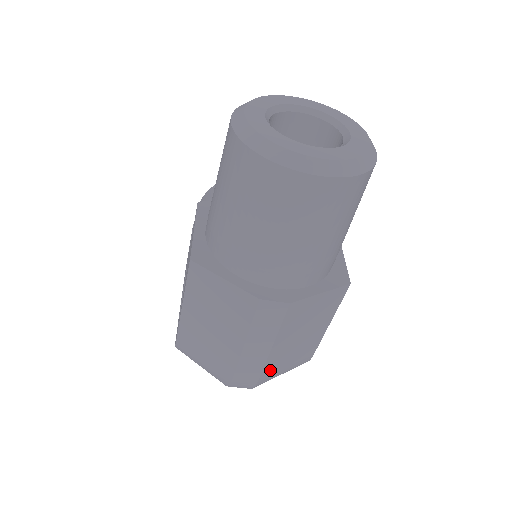
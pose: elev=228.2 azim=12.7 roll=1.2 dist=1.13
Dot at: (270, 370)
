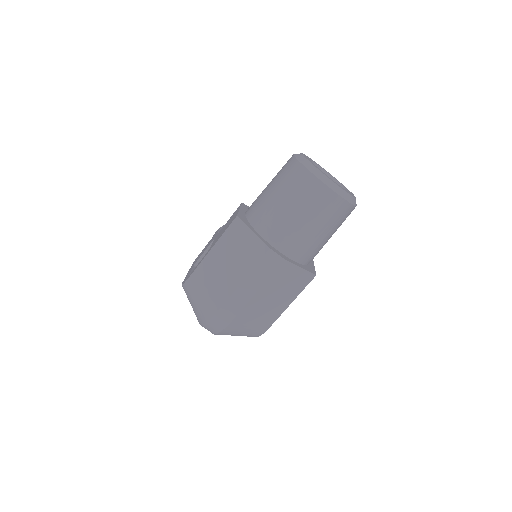
Dot at: (244, 315)
